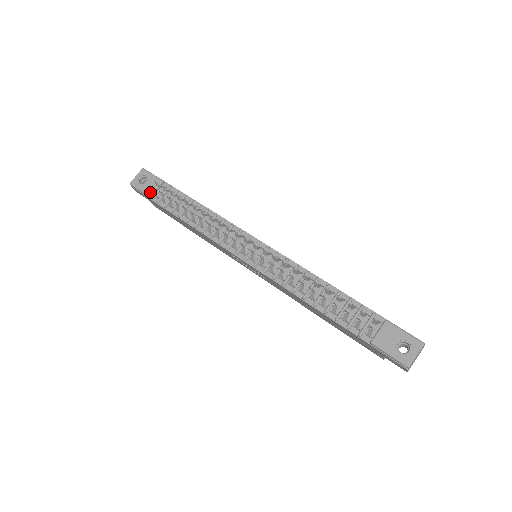
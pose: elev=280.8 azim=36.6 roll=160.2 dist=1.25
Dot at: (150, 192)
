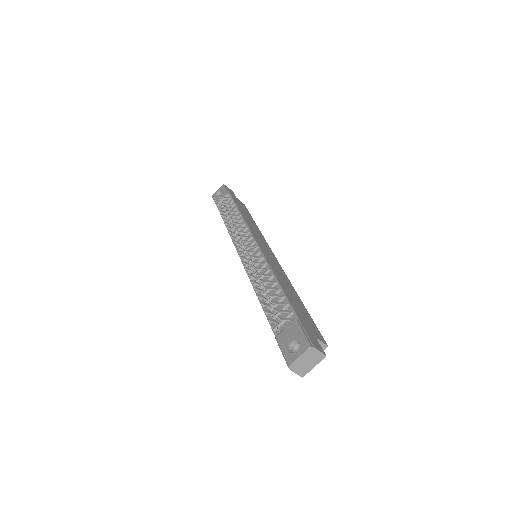
Dot at: (218, 202)
